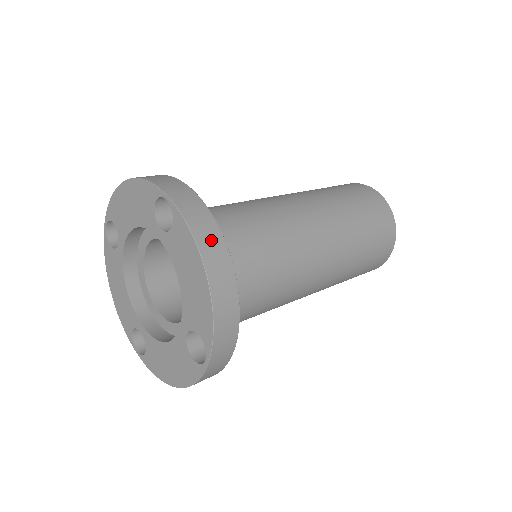
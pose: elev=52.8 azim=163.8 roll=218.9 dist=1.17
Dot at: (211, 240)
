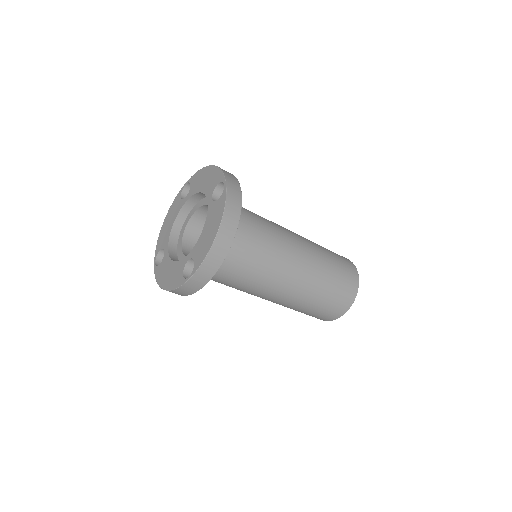
Dot at: (232, 217)
